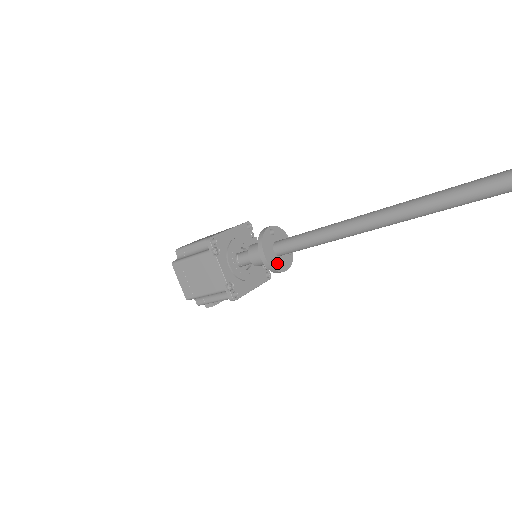
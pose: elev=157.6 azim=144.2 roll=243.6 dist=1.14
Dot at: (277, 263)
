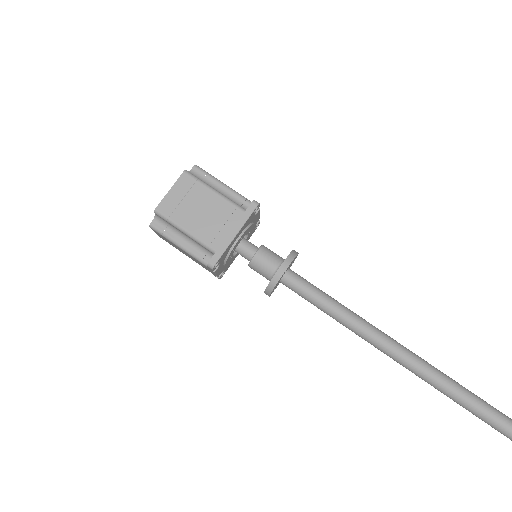
Dot at: (277, 285)
